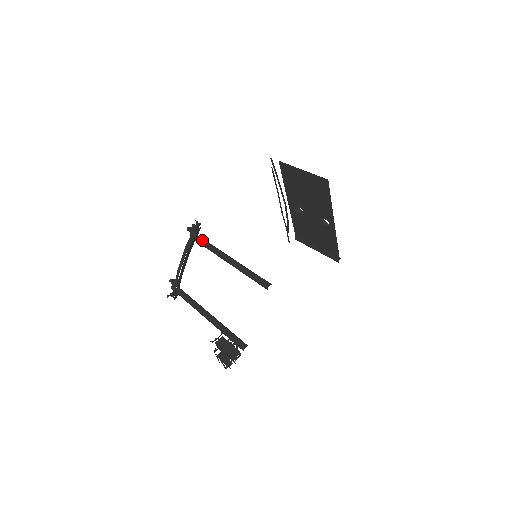
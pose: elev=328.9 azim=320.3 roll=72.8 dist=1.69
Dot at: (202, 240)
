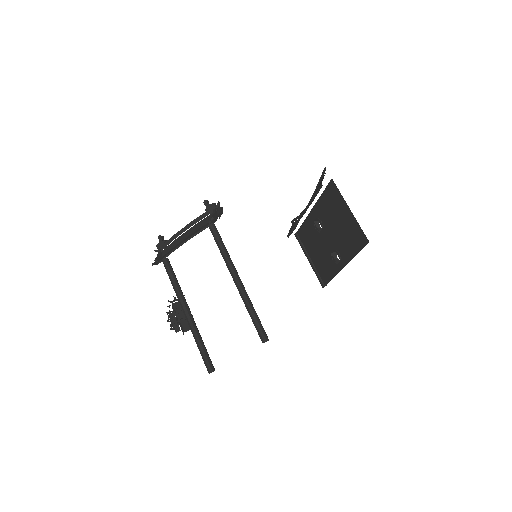
Dot at: (218, 235)
